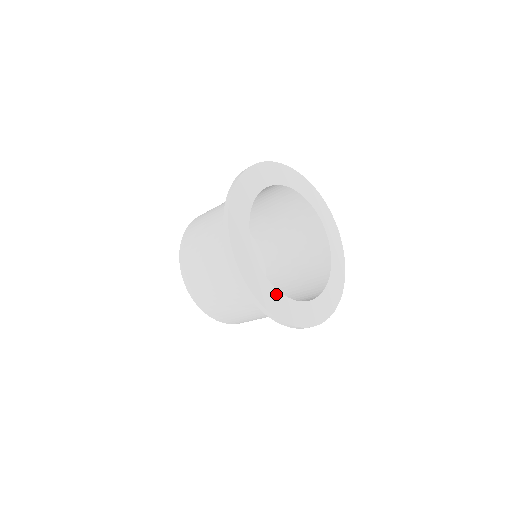
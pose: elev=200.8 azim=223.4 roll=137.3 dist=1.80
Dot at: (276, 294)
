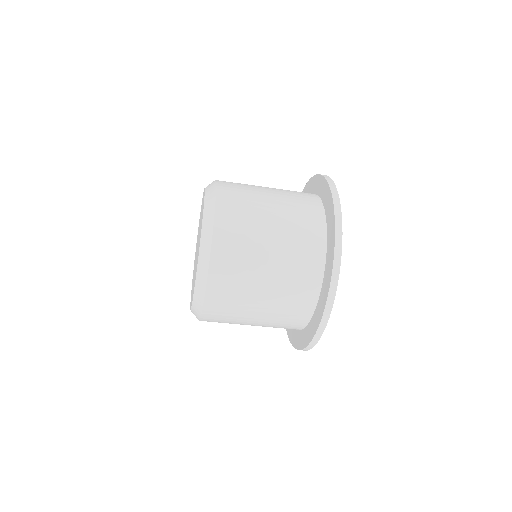
Dot at: occluded
